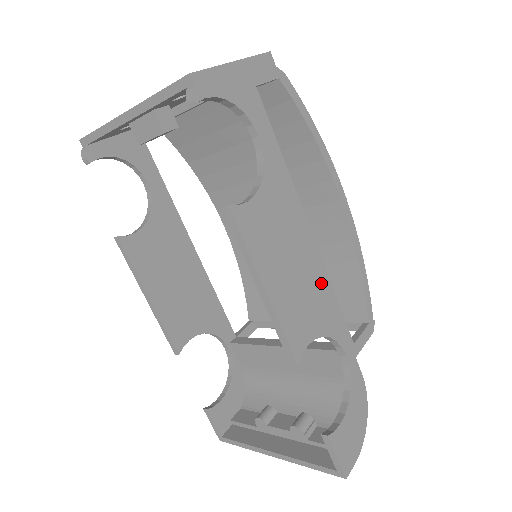
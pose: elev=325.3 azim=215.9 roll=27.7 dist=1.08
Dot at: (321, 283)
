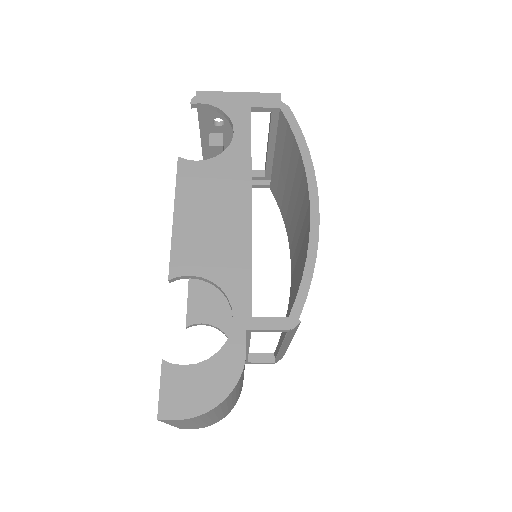
Dot at: (238, 244)
